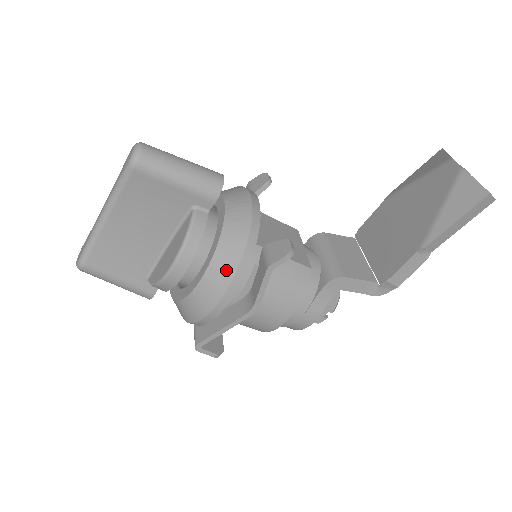
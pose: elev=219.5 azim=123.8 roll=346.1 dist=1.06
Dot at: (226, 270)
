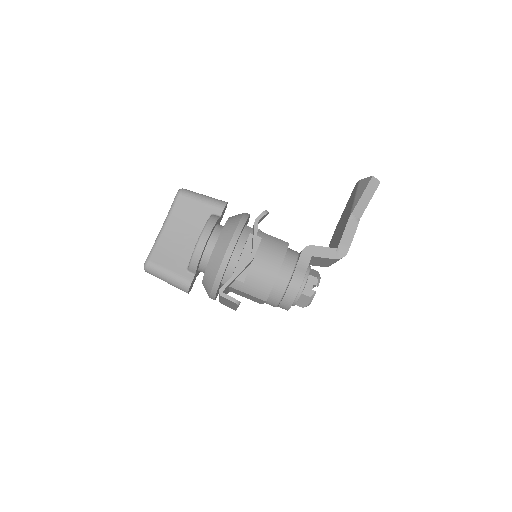
Dot at: (231, 228)
